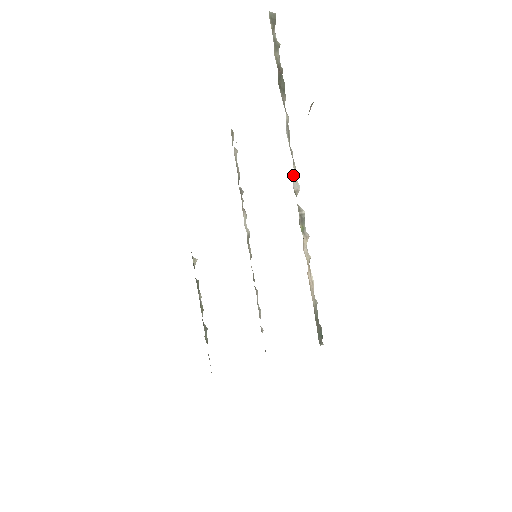
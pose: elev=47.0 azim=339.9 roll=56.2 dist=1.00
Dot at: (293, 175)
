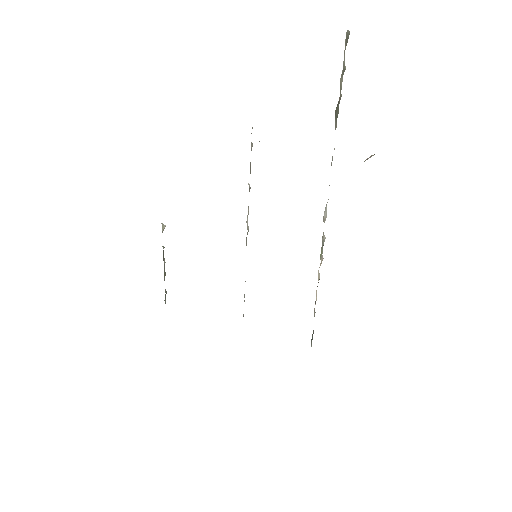
Dot at: (326, 205)
